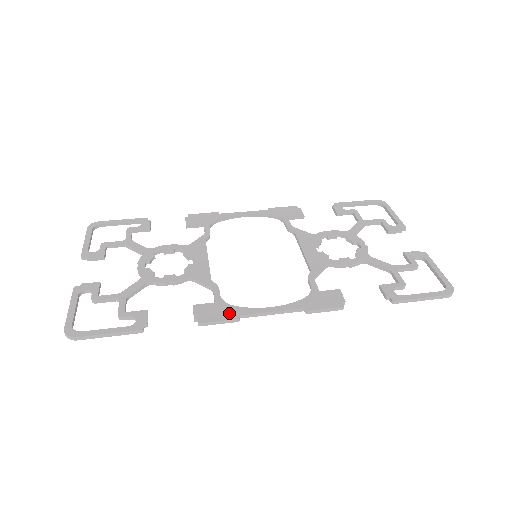
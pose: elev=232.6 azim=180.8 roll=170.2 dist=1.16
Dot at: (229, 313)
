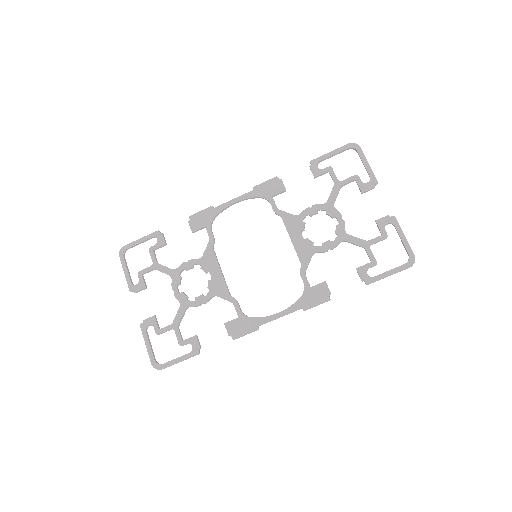
Dot at: (251, 326)
